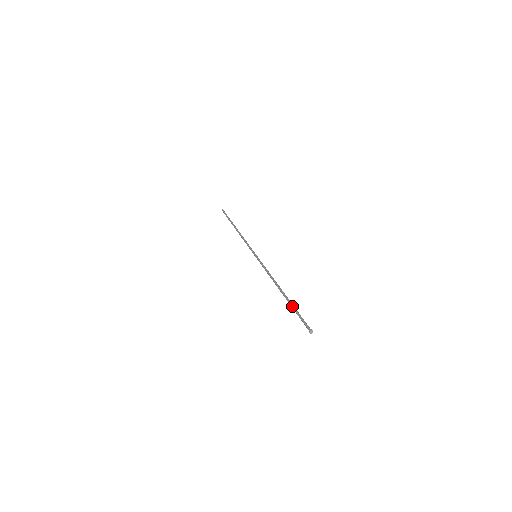
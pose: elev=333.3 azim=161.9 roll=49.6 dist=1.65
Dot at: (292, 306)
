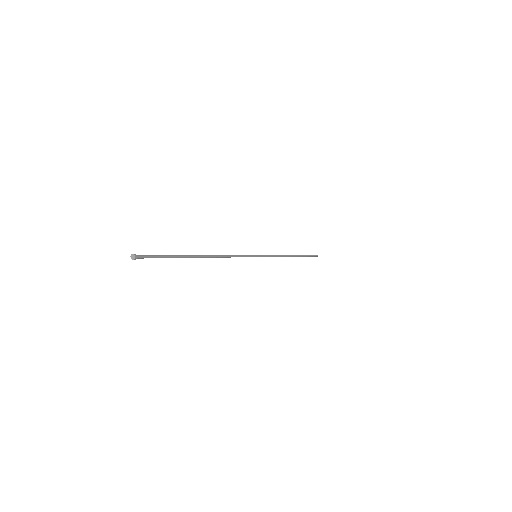
Dot at: occluded
